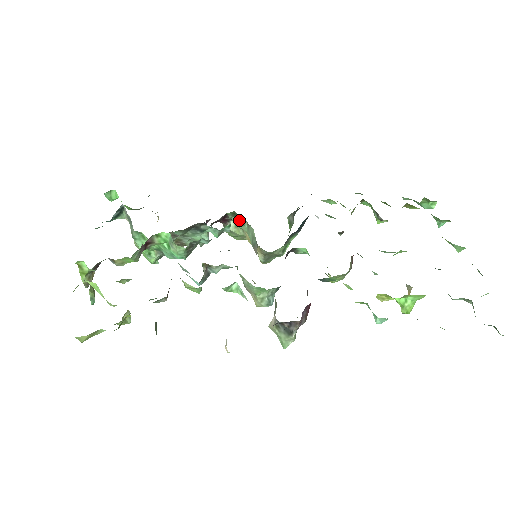
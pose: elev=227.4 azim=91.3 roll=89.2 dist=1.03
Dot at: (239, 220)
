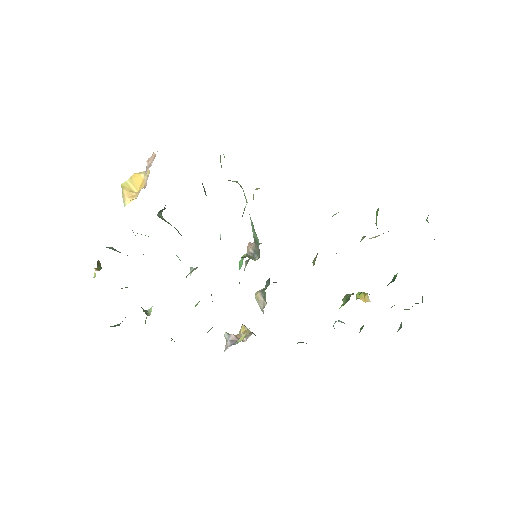
Dot at: occluded
